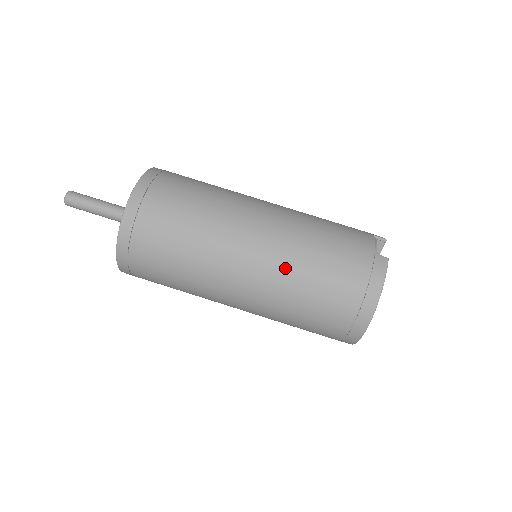
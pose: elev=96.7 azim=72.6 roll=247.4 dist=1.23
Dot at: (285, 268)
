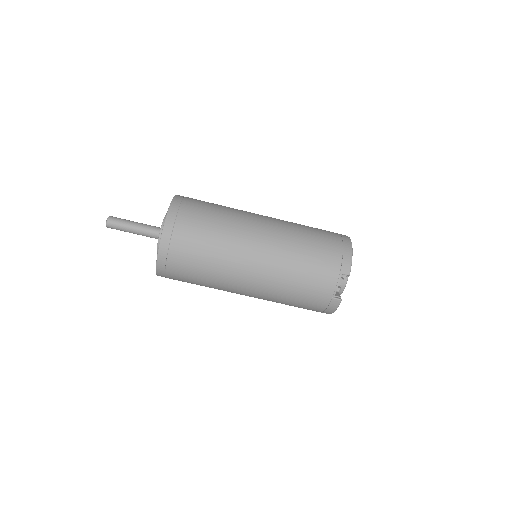
Dot at: (269, 300)
